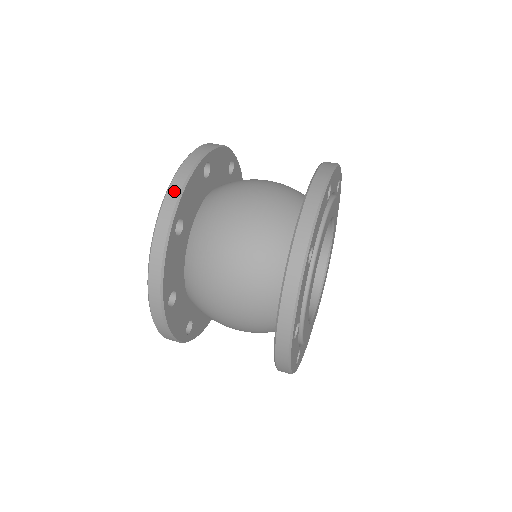
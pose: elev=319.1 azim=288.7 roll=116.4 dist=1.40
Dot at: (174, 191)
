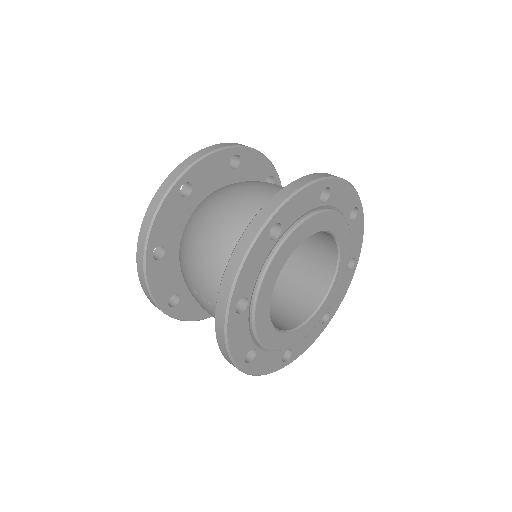
Dot at: occluded
